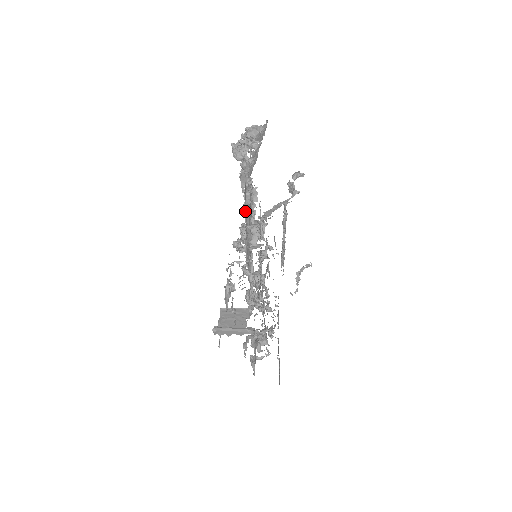
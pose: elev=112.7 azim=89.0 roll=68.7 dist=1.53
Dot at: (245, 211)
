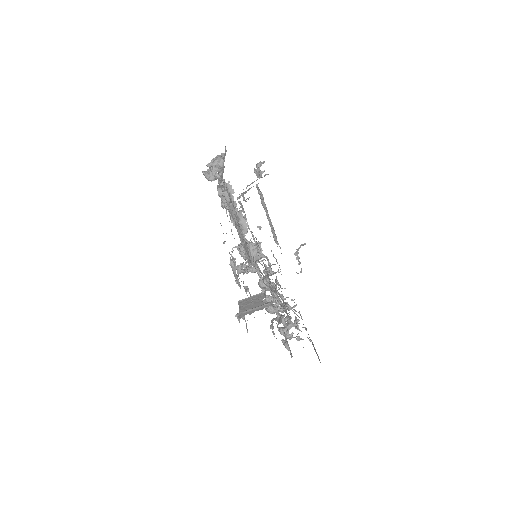
Dot at: (230, 213)
